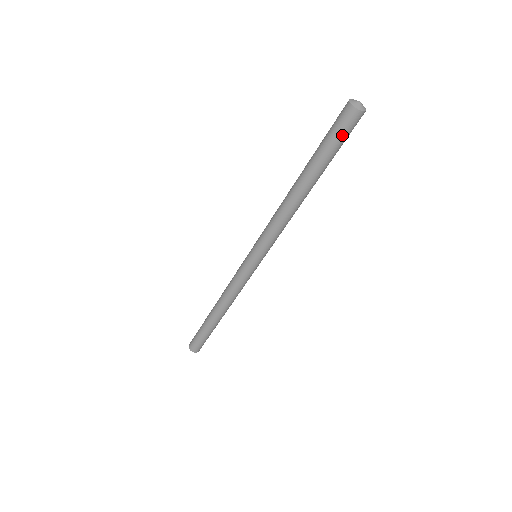
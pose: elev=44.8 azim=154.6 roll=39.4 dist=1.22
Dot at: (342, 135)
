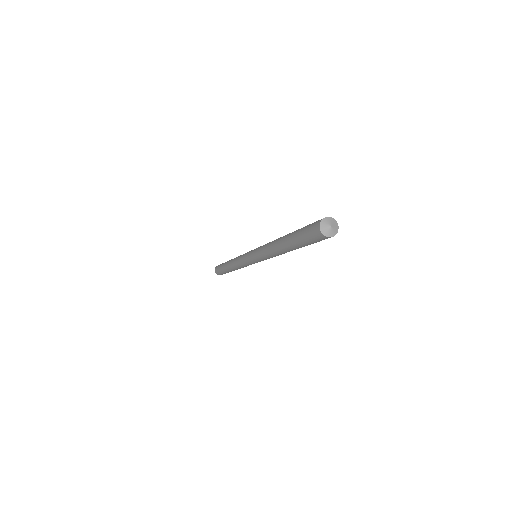
Dot at: occluded
